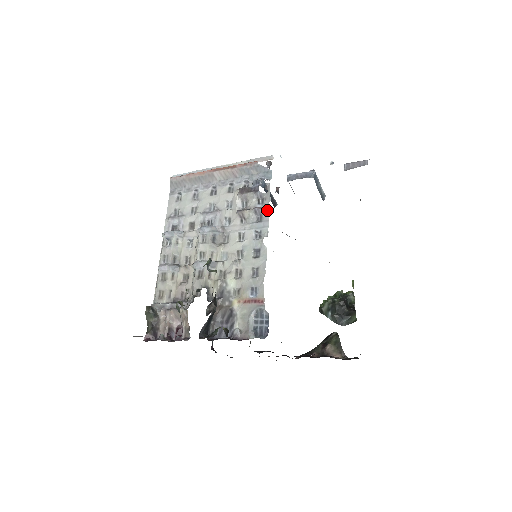
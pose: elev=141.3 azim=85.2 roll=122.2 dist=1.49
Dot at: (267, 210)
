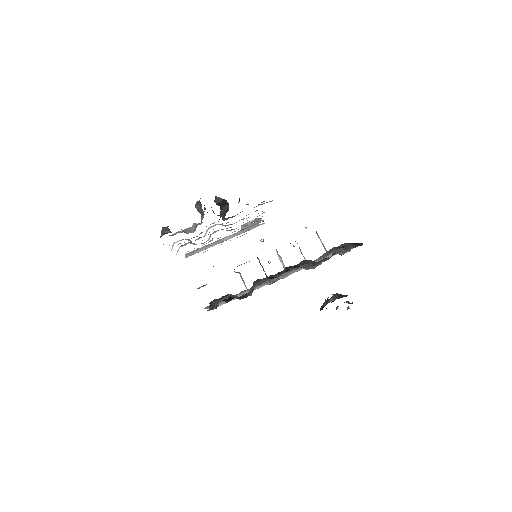
Dot at: occluded
